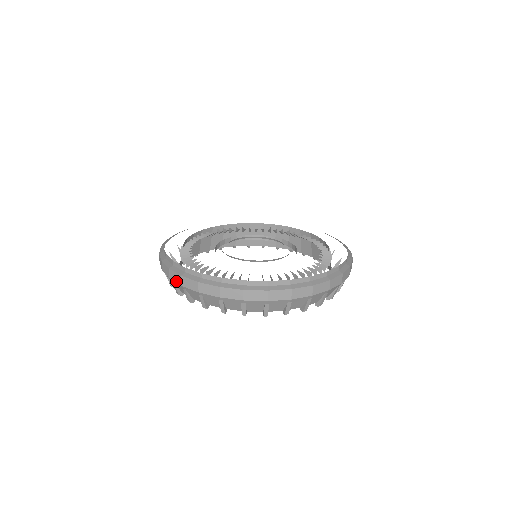
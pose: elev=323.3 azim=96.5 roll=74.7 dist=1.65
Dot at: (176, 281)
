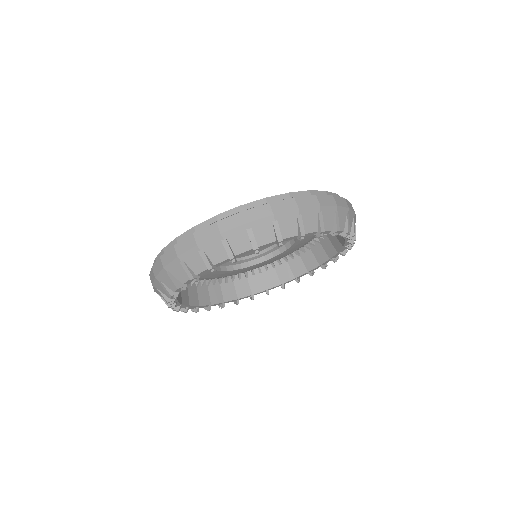
Dot at: (210, 236)
